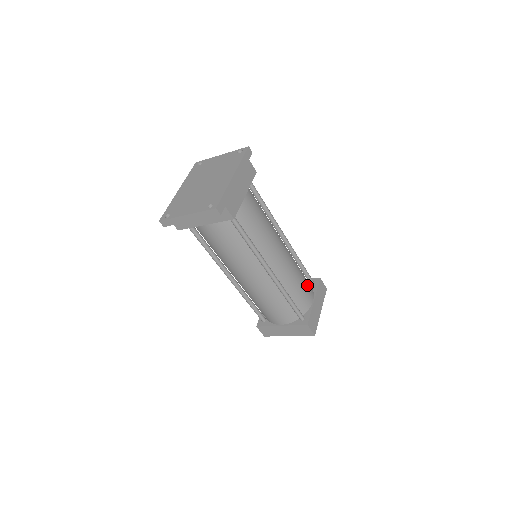
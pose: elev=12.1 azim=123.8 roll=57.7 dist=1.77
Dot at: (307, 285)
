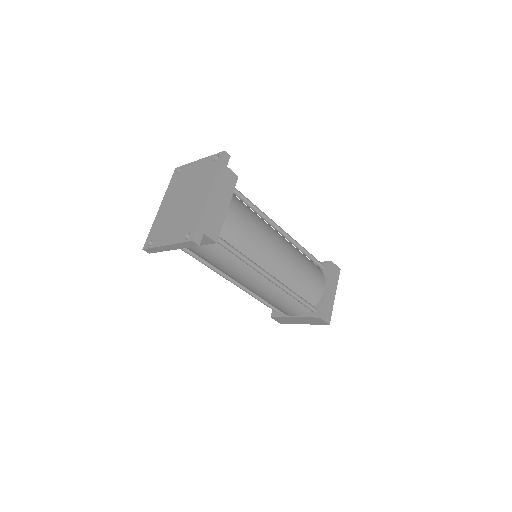
Dot at: (316, 275)
